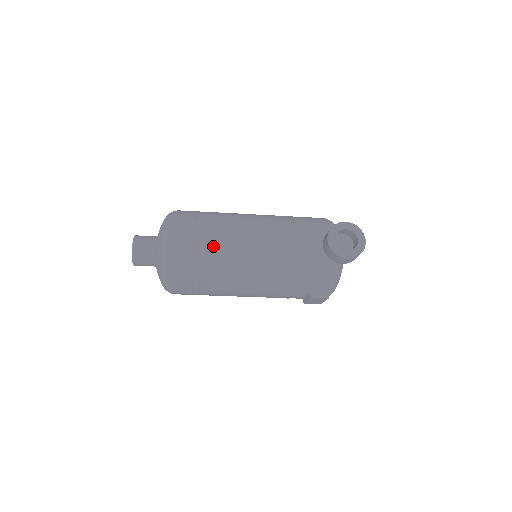
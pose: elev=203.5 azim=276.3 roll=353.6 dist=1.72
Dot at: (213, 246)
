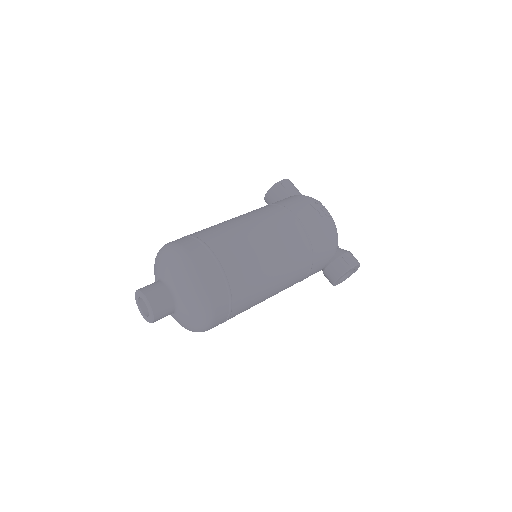
Dot at: (243, 311)
